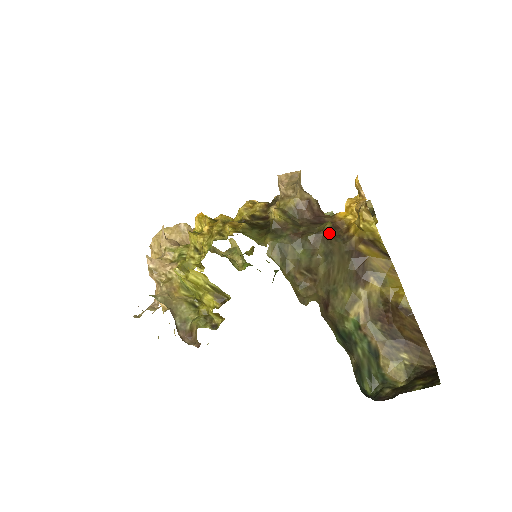
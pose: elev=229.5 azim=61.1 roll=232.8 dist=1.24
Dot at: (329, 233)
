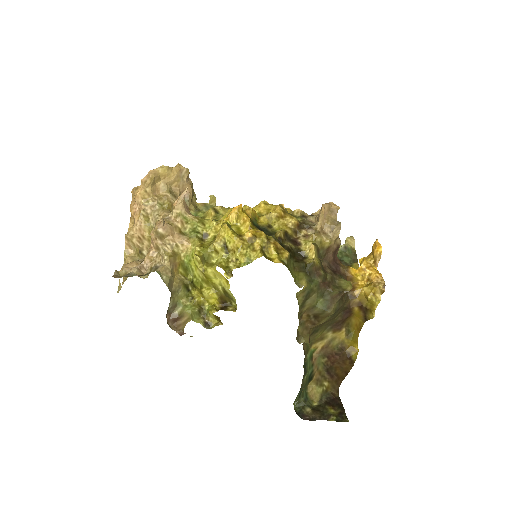
Dot at: (346, 293)
